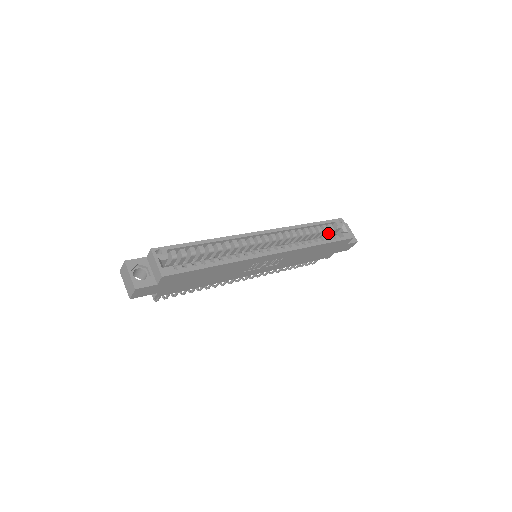
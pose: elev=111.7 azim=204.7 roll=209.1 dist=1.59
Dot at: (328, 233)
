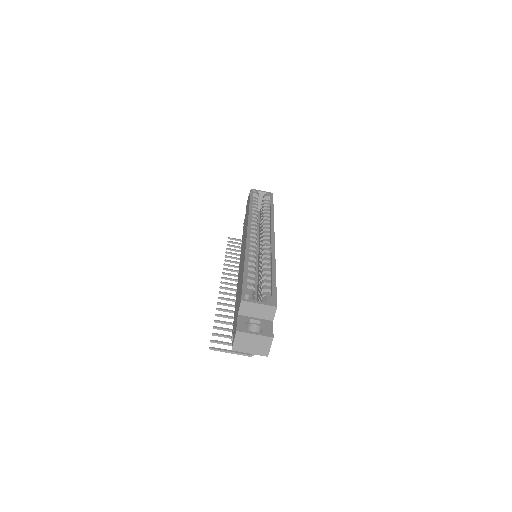
Dot at: occluded
